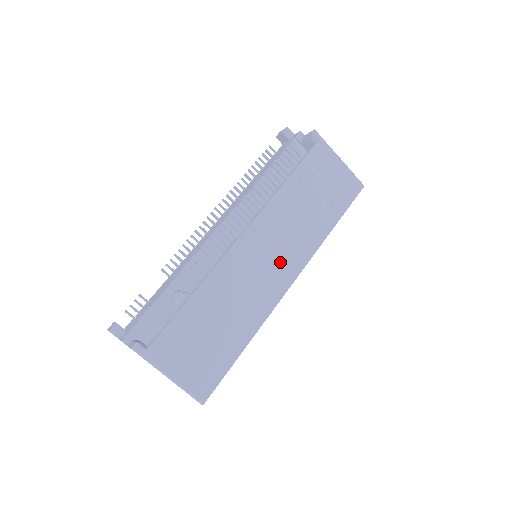
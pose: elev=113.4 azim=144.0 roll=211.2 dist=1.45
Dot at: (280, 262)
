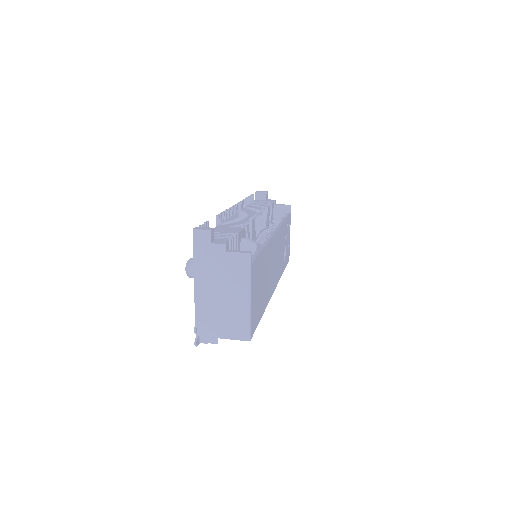
Dot at: (276, 269)
